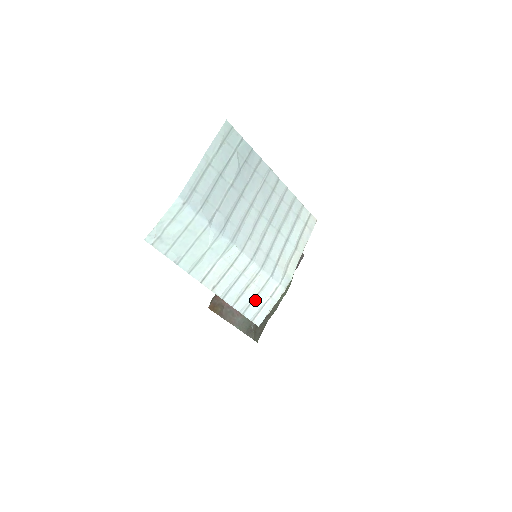
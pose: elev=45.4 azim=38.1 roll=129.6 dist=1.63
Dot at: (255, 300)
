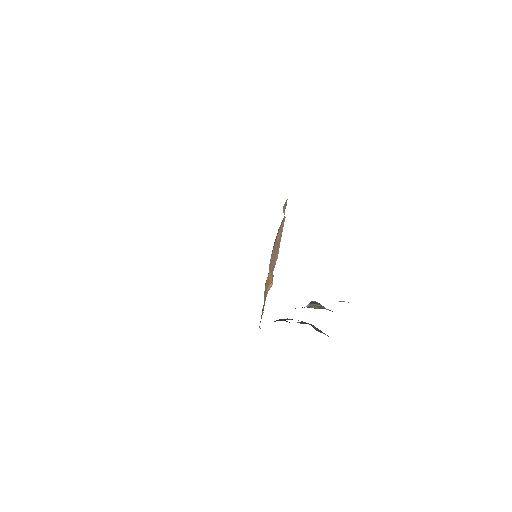
Dot at: occluded
